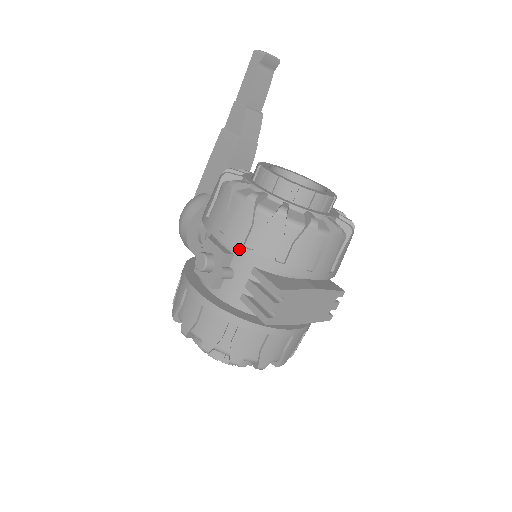
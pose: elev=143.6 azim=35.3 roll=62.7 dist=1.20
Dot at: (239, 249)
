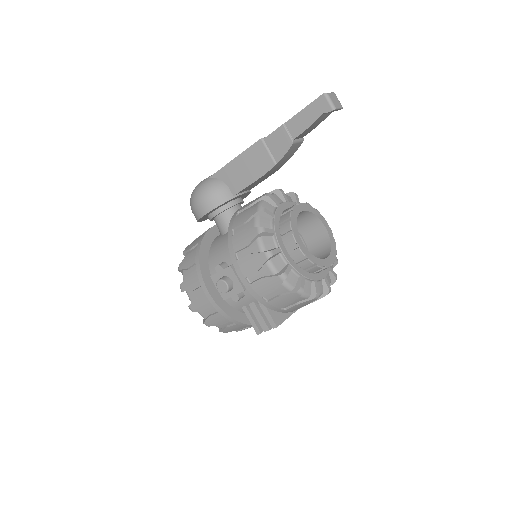
Dot at: (258, 298)
